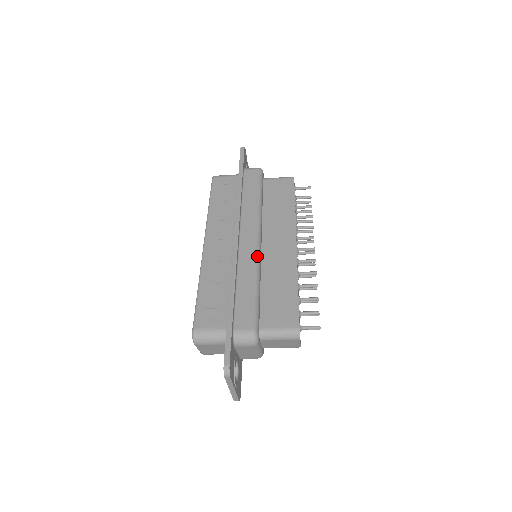
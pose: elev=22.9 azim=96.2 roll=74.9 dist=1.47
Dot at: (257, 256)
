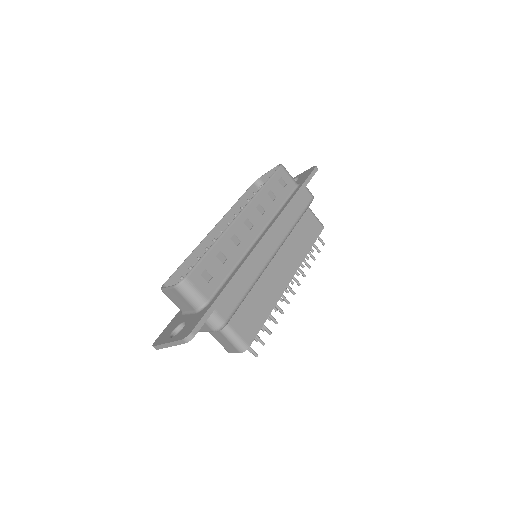
Dot at: (266, 266)
